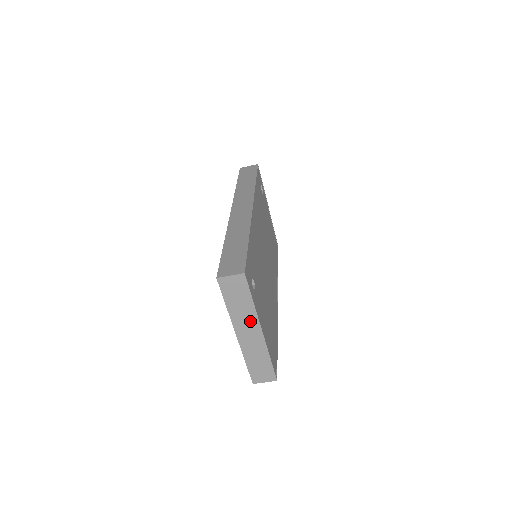
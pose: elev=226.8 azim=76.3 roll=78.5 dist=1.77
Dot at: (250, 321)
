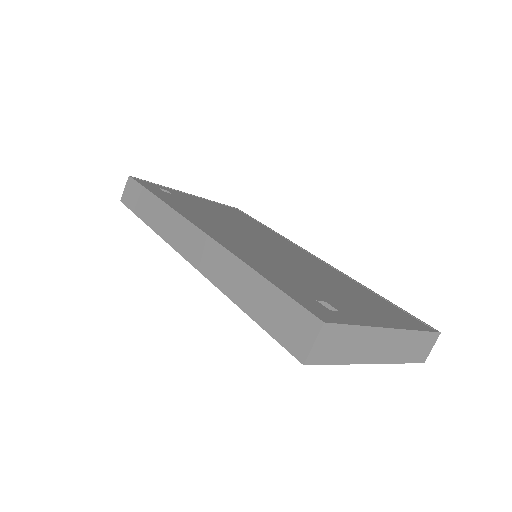
Dot at: (373, 339)
